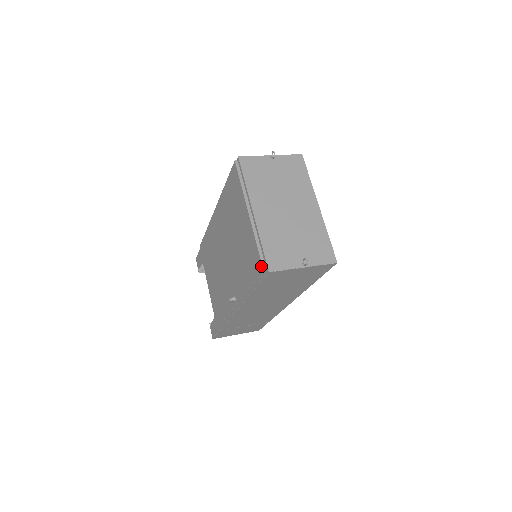
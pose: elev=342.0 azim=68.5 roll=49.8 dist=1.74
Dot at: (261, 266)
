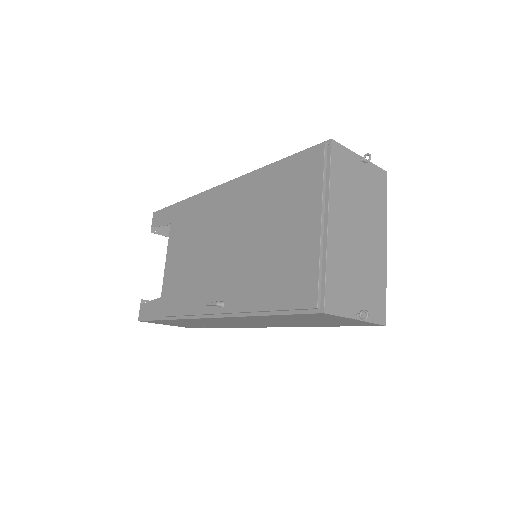
Dot at: (315, 299)
